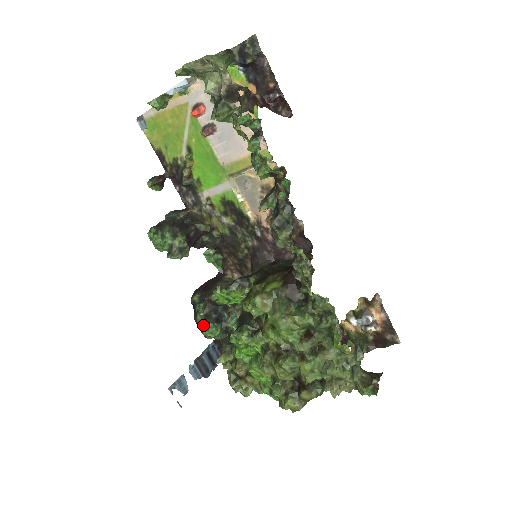
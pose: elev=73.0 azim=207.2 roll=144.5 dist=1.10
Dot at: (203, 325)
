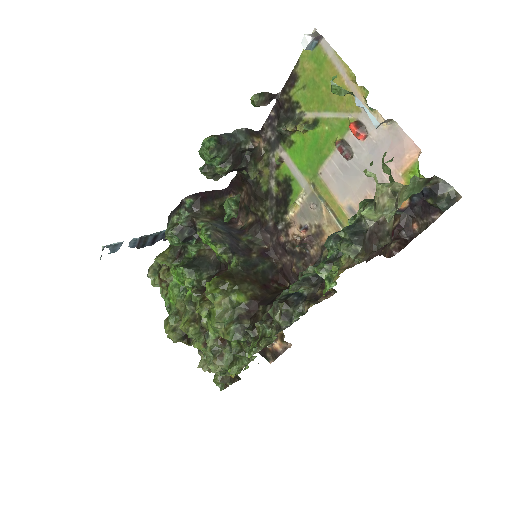
Dot at: (172, 233)
